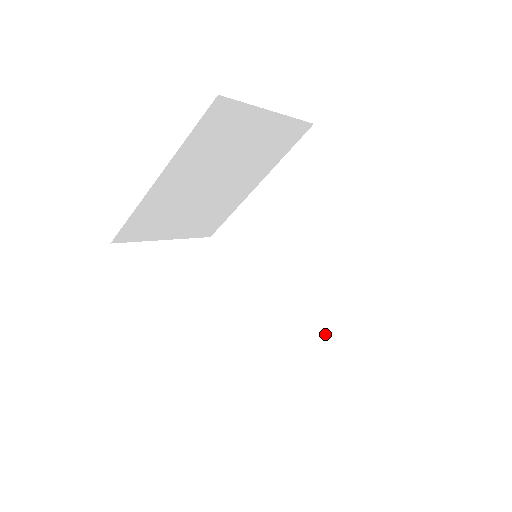
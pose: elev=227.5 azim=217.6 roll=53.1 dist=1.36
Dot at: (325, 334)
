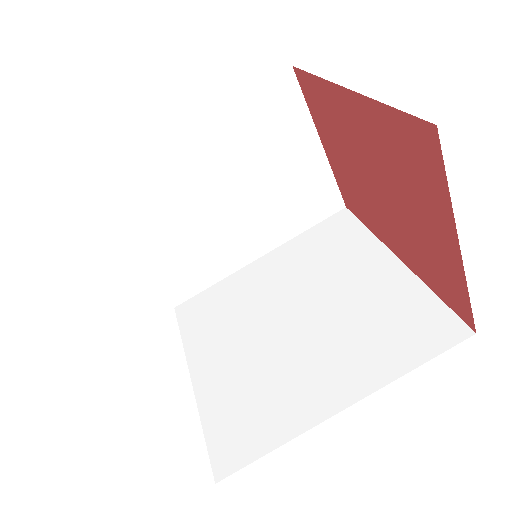
Dot at: (307, 428)
